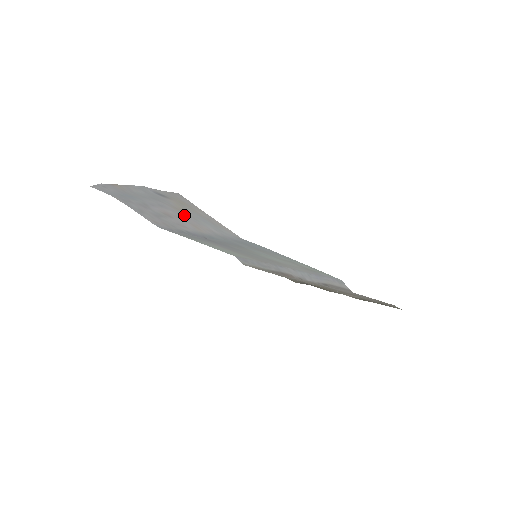
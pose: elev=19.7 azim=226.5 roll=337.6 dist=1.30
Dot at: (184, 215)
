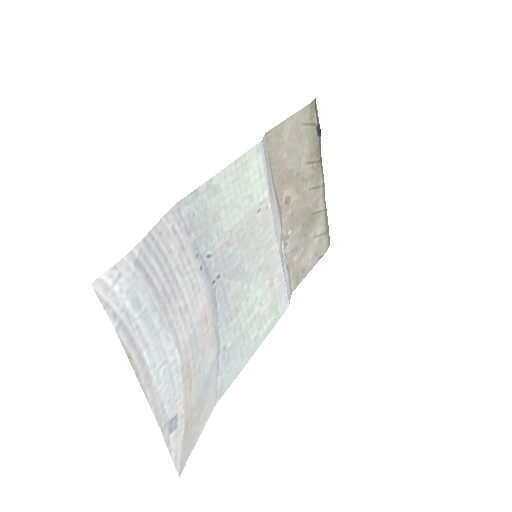
Dot at: (194, 355)
